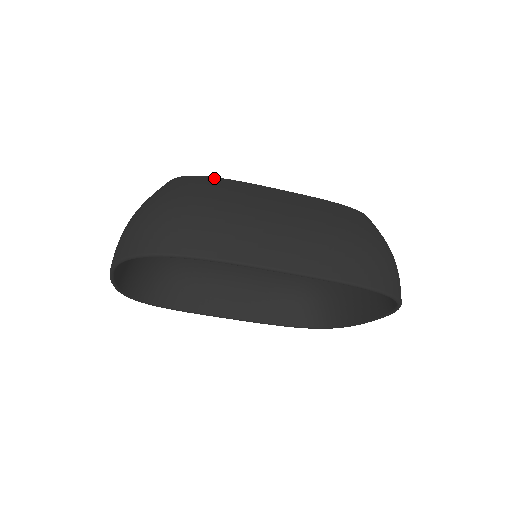
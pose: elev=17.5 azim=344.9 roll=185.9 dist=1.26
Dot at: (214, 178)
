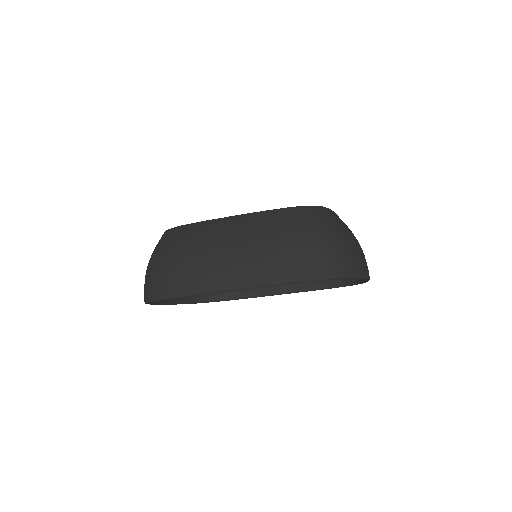
Dot at: (182, 227)
